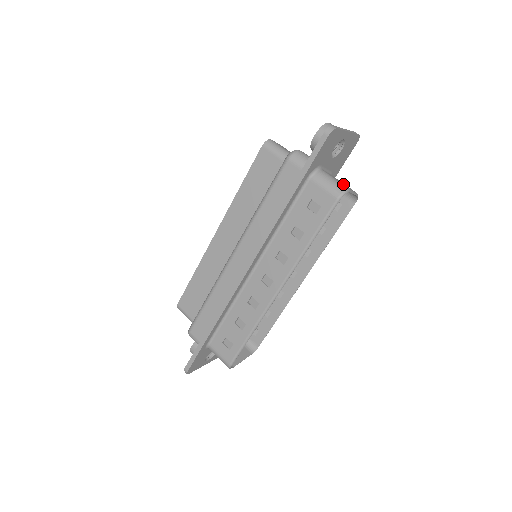
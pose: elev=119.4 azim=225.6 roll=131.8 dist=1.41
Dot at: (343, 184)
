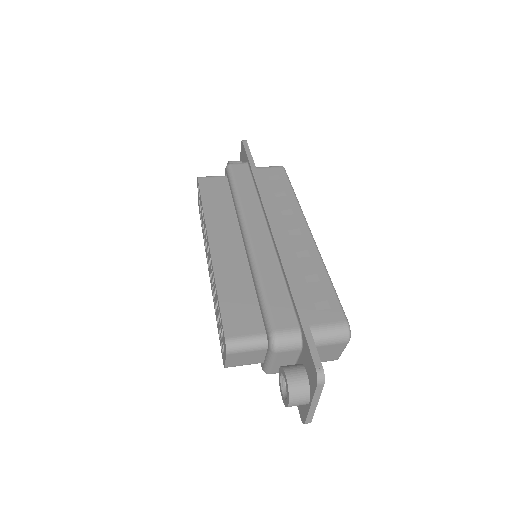
Dot at: occluded
